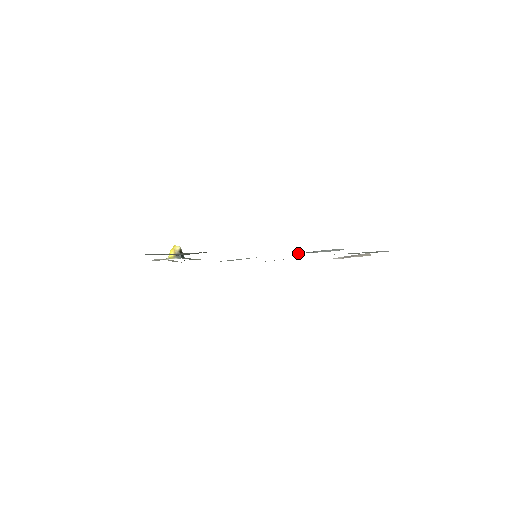
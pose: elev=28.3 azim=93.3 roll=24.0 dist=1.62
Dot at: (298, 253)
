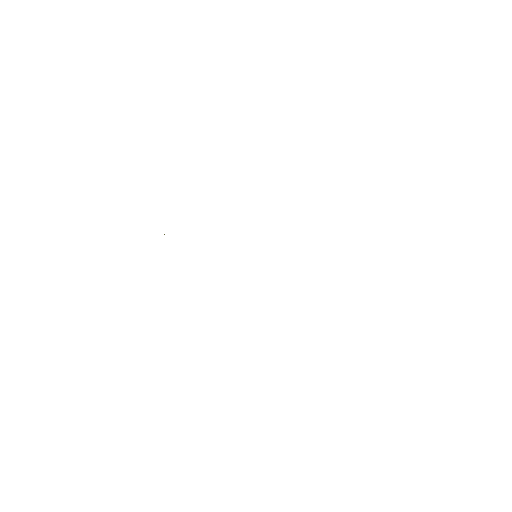
Dot at: occluded
